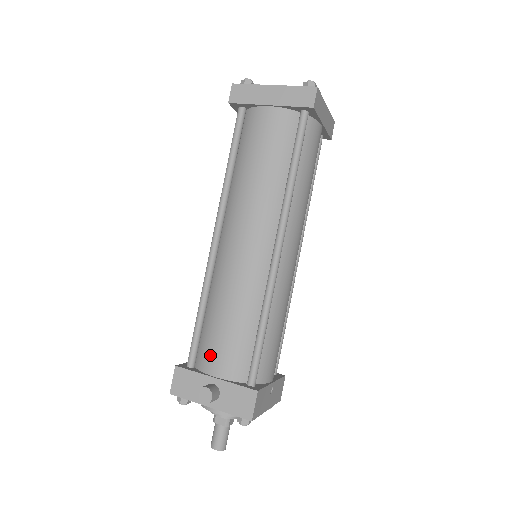
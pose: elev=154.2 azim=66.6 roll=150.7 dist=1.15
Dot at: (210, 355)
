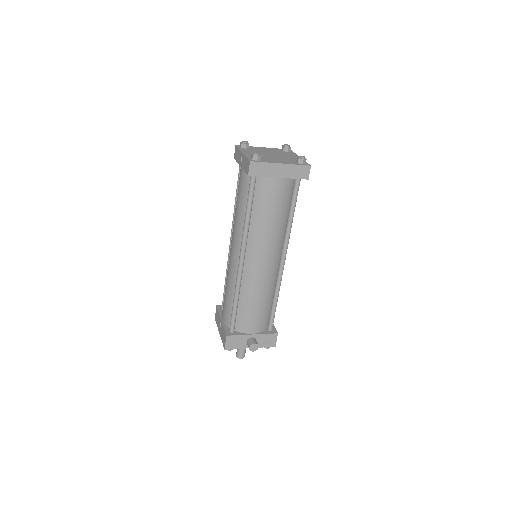
Dot at: (247, 324)
